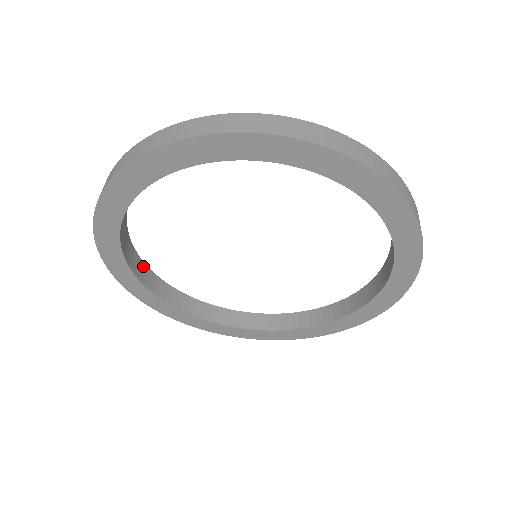
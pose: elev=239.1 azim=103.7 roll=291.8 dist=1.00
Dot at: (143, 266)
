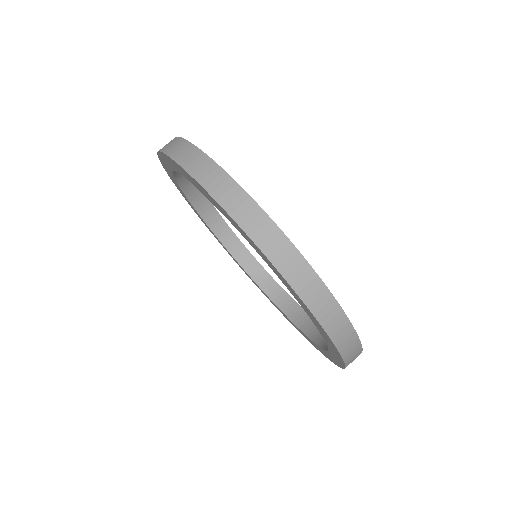
Dot at: occluded
